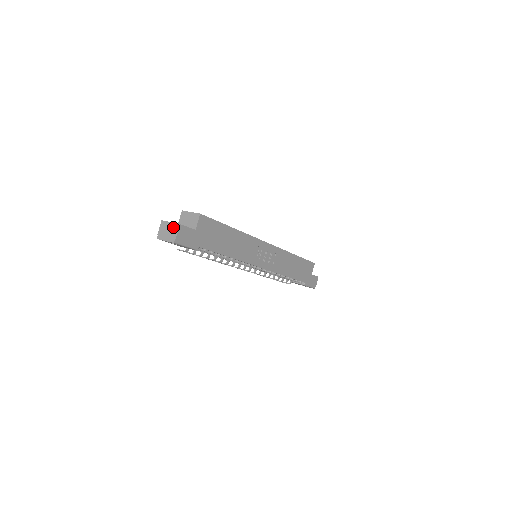
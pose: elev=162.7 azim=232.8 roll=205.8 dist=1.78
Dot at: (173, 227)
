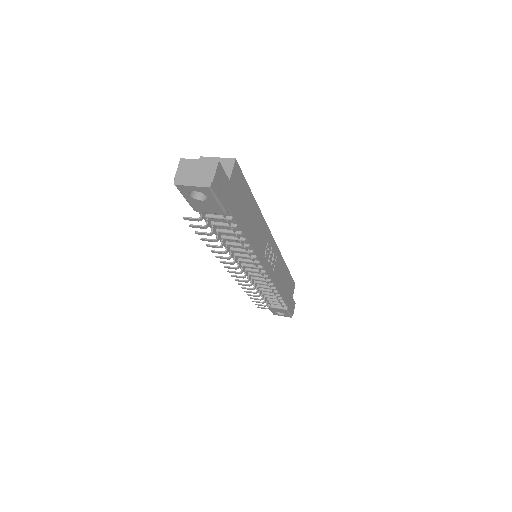
Dot at: (206, 165)
